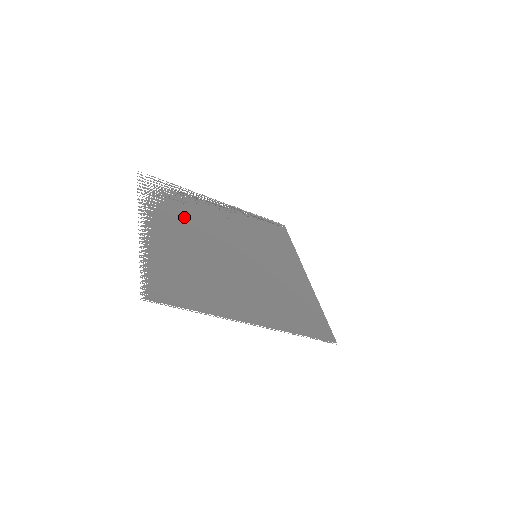
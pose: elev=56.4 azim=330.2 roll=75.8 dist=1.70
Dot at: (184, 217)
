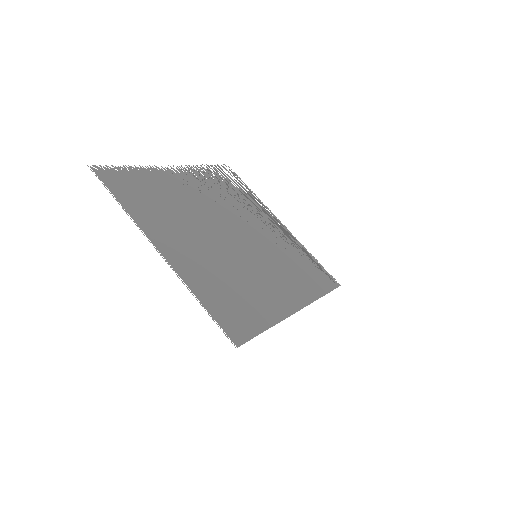
Dot at: (222, 196)
